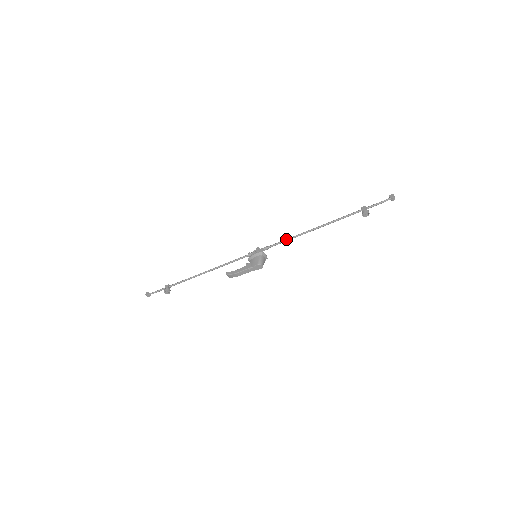
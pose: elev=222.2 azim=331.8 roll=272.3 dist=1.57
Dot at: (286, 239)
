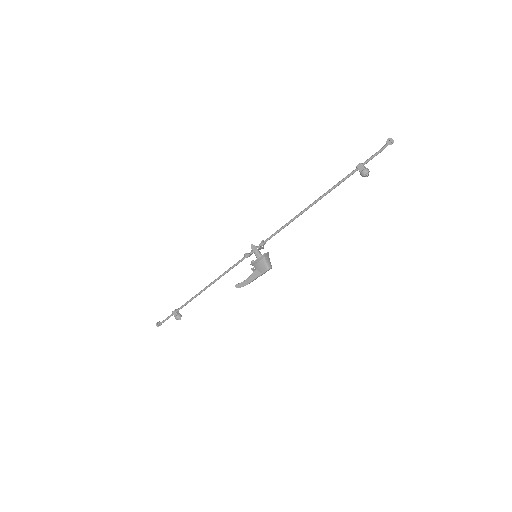
Dot at: (281, 228)
